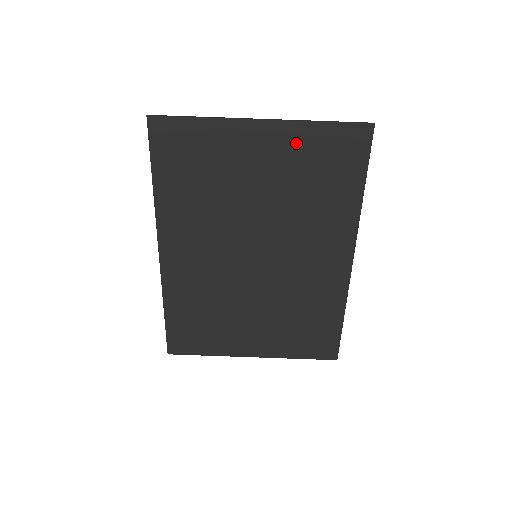
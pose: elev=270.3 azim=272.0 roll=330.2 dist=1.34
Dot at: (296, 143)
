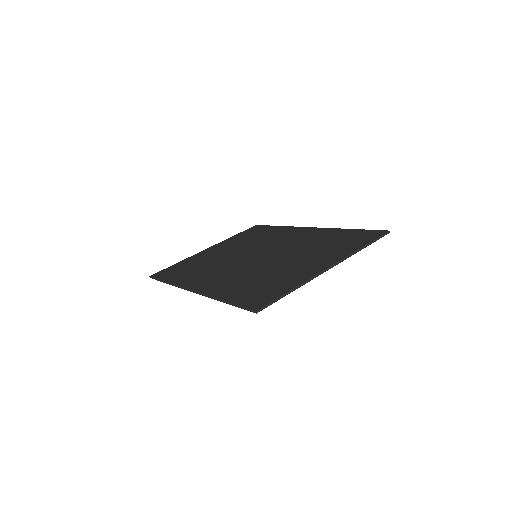
Dot at: occluded
